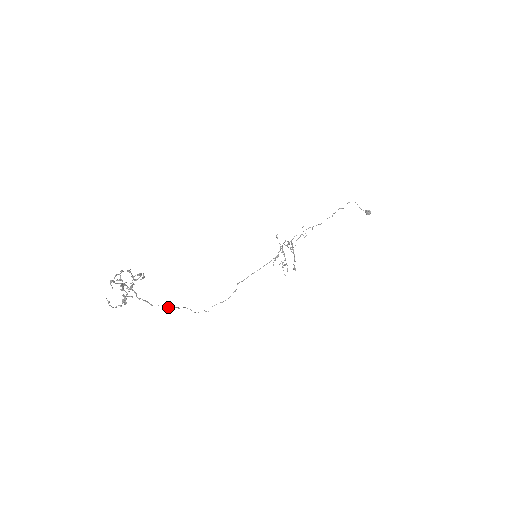
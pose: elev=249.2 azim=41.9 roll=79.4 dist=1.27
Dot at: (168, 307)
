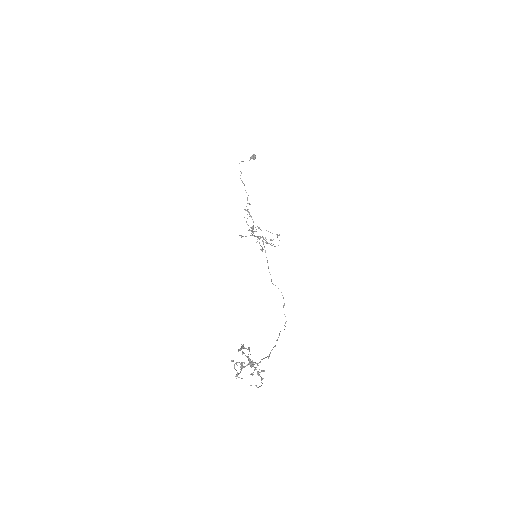
Dot at: occluded
